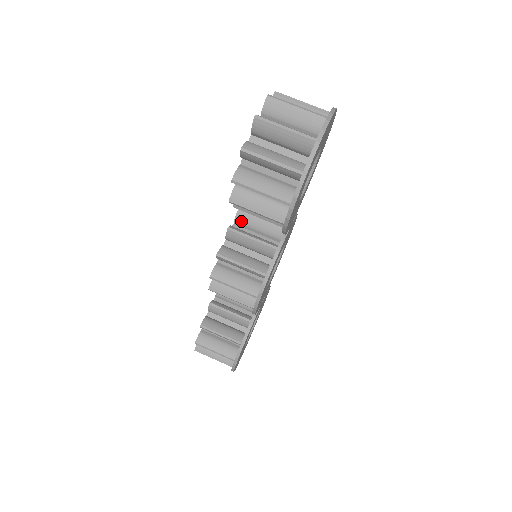
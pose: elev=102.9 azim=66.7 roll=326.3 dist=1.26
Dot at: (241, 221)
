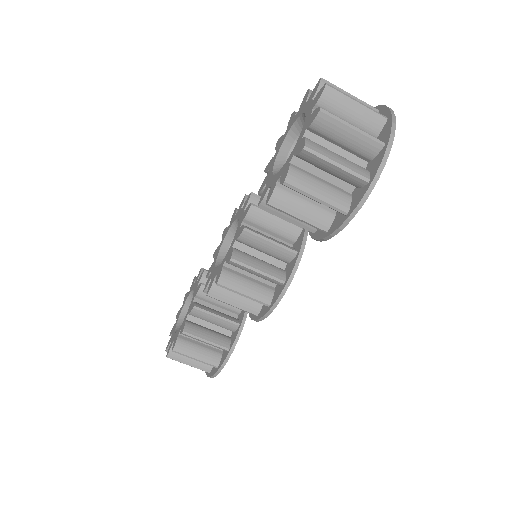
Dot at: (252, 219)
